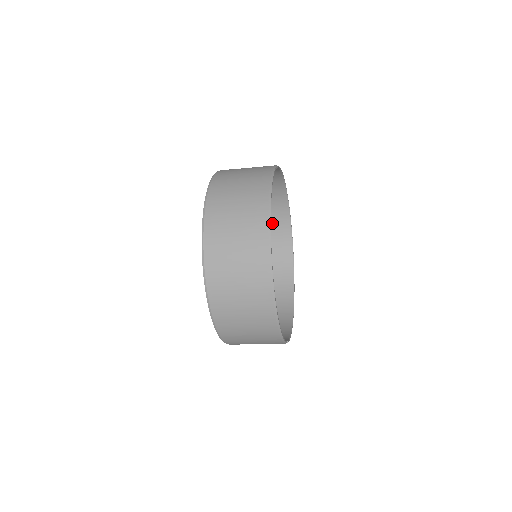
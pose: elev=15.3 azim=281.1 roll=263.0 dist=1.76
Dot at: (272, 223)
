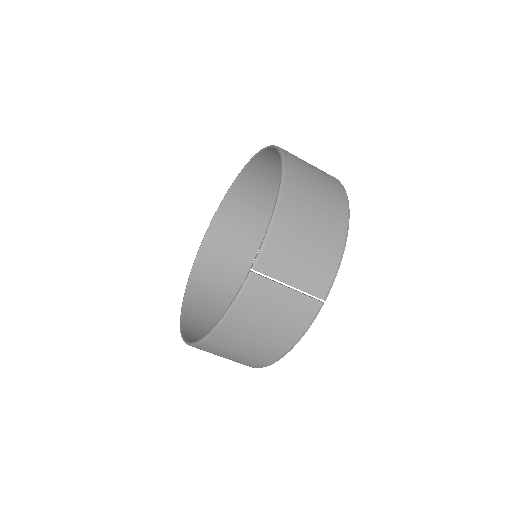
Dot at: (218, 311)
